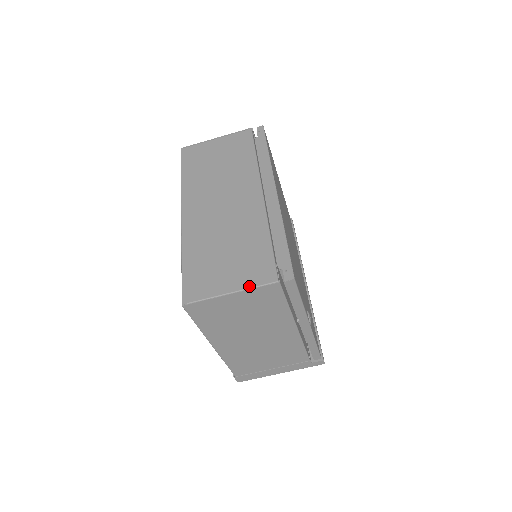
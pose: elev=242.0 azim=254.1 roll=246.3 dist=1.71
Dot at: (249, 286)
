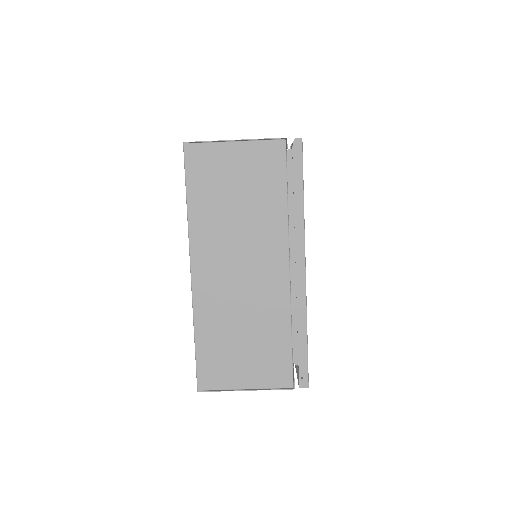
Dot at: (265, 387)
